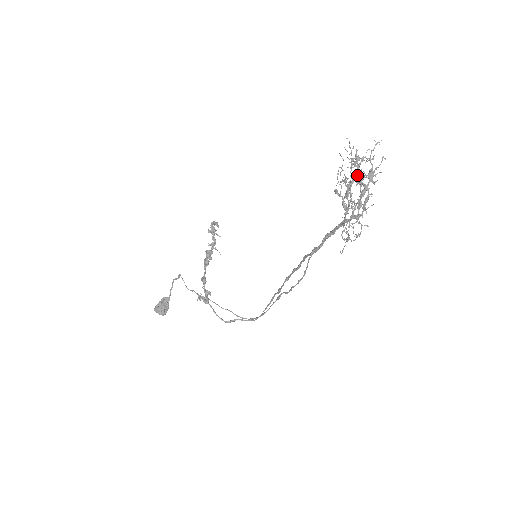
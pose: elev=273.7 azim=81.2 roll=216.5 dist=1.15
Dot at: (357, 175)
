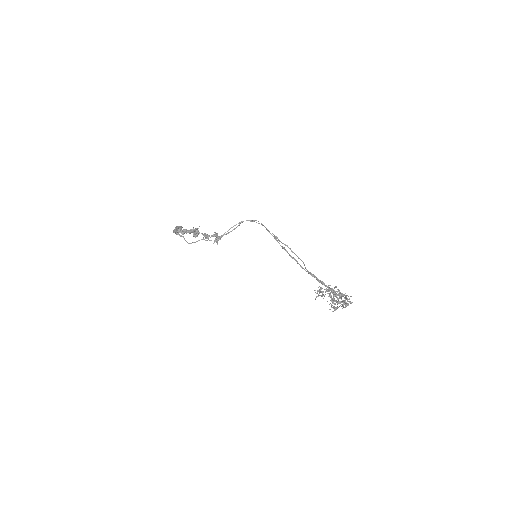
Dot at: occluded
